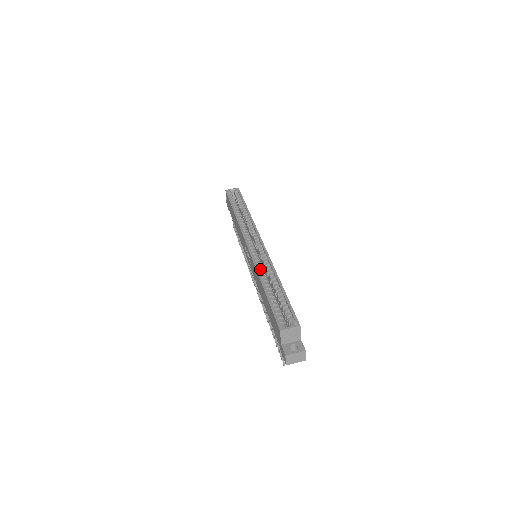
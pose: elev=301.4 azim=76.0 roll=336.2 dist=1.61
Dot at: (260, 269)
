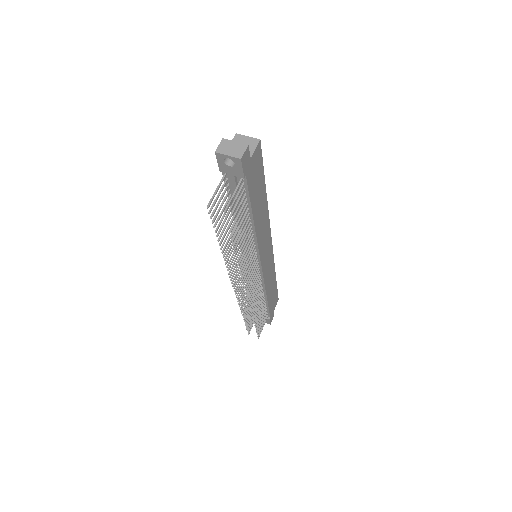
Dot at: occluded
